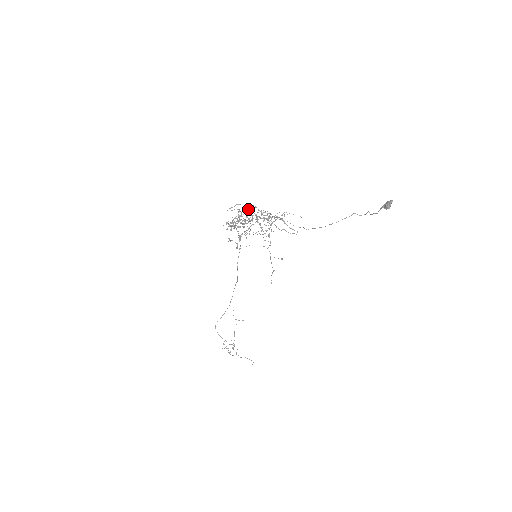
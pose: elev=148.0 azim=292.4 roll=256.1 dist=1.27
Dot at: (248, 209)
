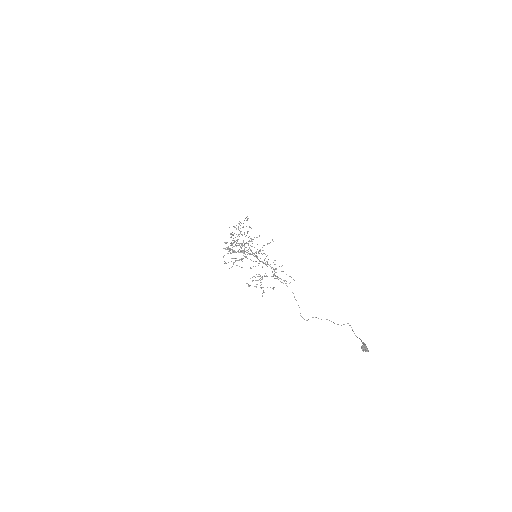
Dot at: occluded
